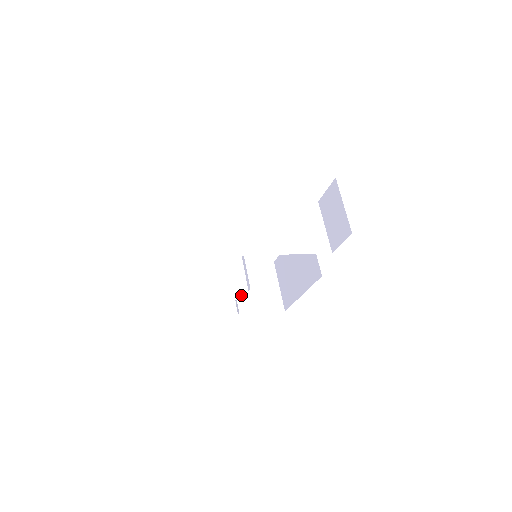
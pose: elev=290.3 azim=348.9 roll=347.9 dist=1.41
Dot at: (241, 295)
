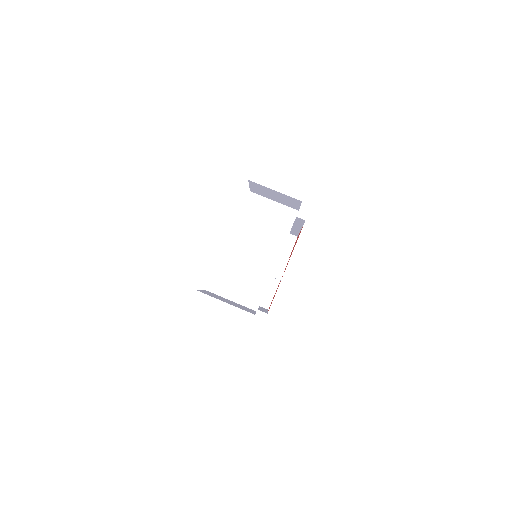
Dot at: (276, 282)
